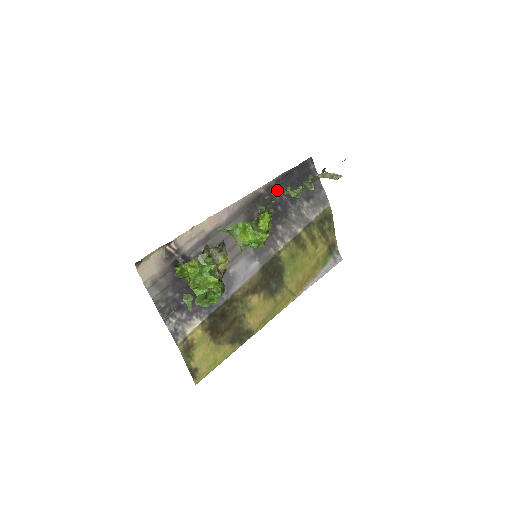
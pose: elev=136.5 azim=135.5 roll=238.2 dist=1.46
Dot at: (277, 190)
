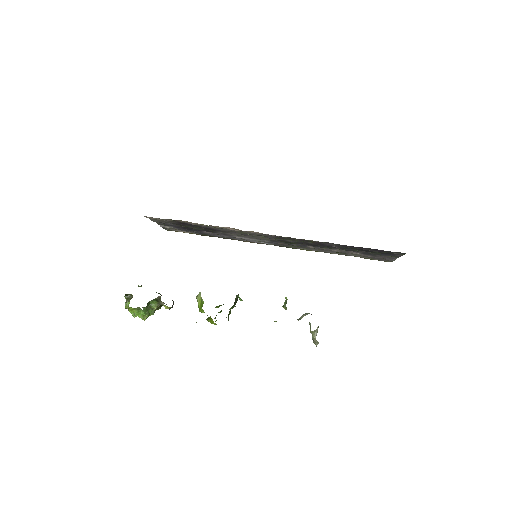
Dot at: (332, 244)
